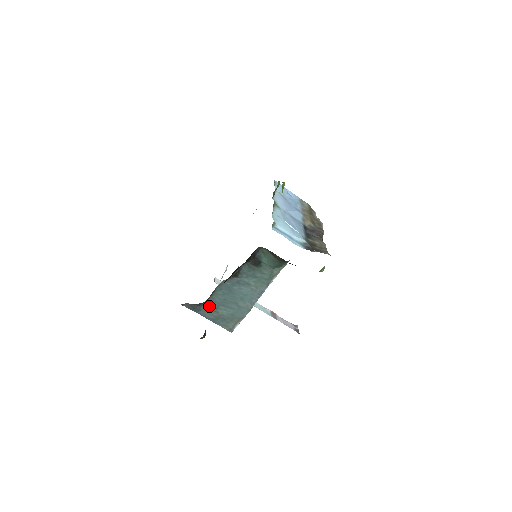
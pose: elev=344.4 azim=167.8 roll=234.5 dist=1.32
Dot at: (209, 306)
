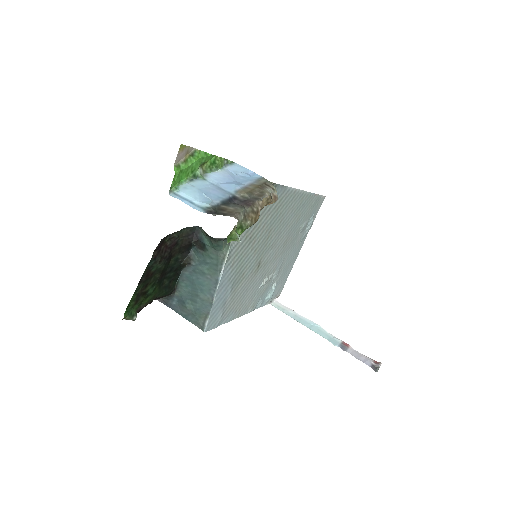
Dot at: (179, 301)
